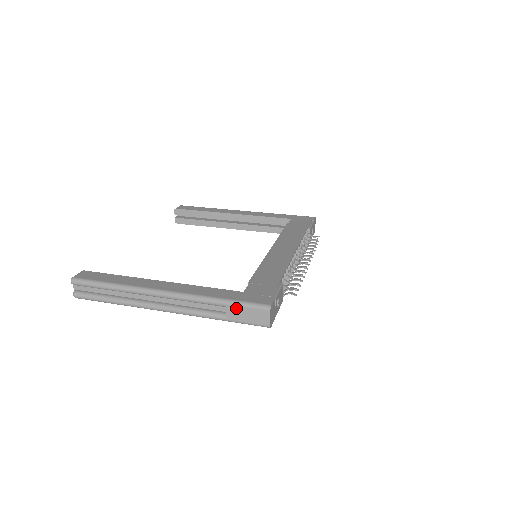
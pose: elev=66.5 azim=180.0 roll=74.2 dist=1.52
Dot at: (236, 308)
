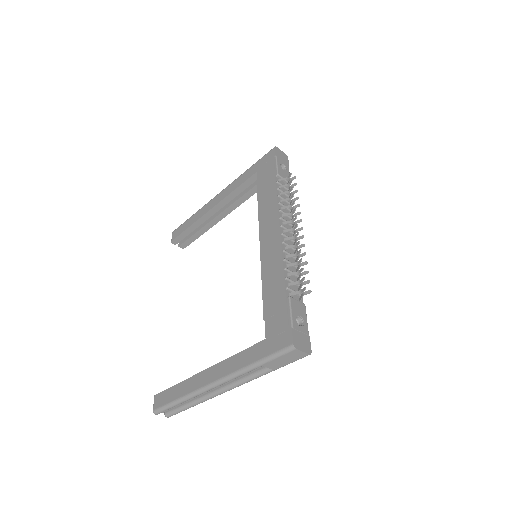
Dot at: (271, 363)
